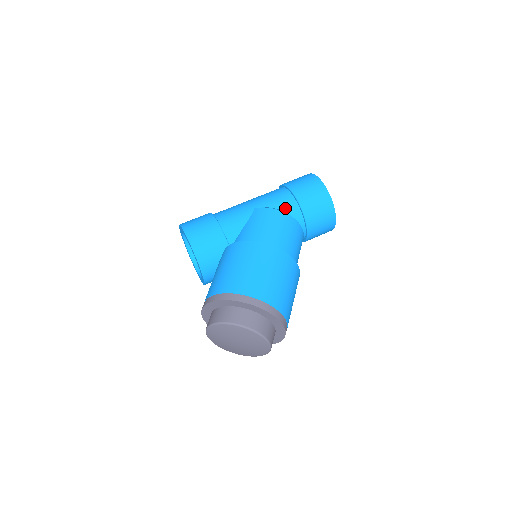
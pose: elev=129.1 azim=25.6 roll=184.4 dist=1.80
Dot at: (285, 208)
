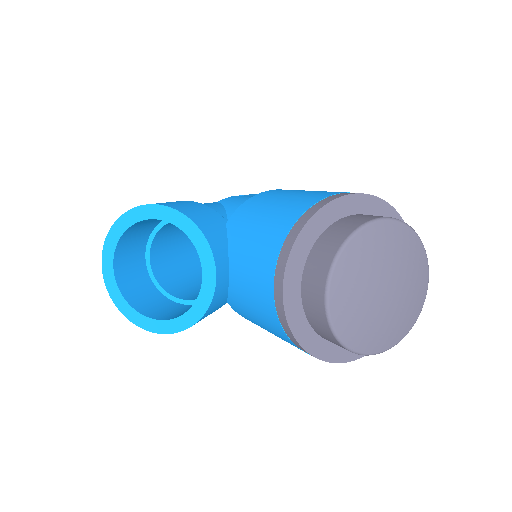
Dot at: occluded
